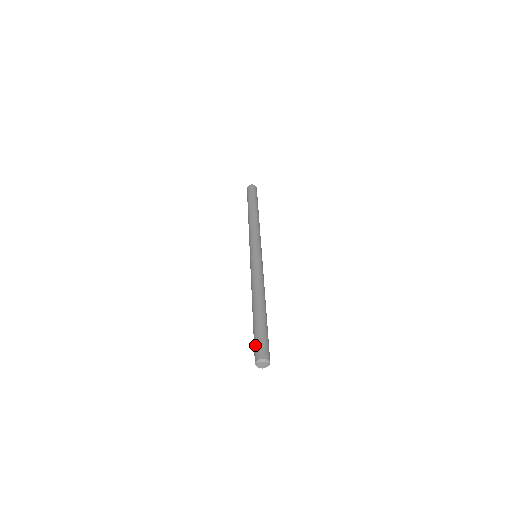
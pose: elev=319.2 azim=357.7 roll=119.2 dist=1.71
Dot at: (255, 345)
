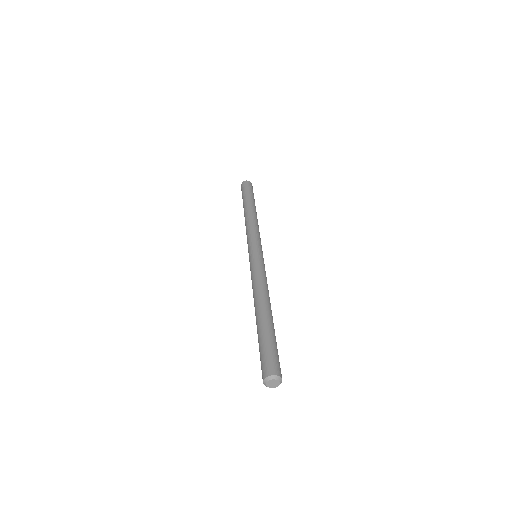
Dot at: (270, 355)
